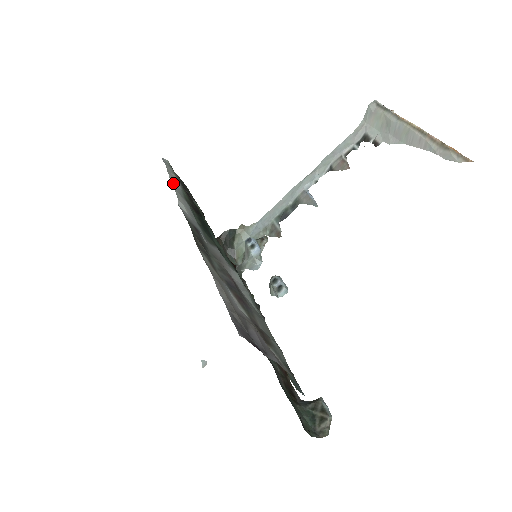
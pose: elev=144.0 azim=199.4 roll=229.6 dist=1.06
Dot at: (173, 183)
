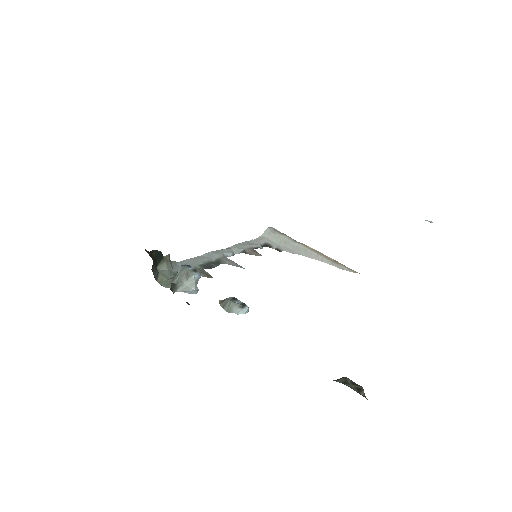
Dot at: occluded
